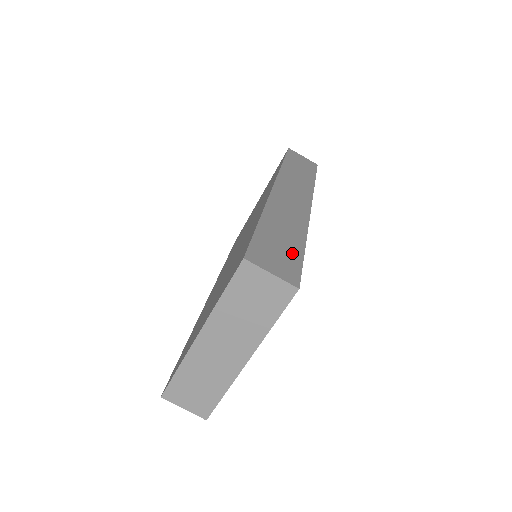
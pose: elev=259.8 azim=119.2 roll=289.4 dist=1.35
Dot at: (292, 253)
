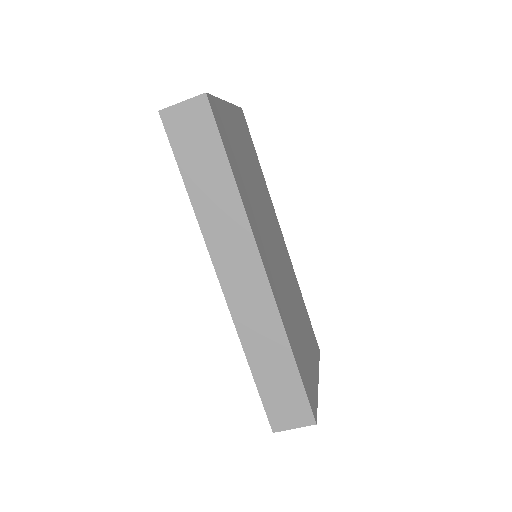
Dot at: (292, 386)
